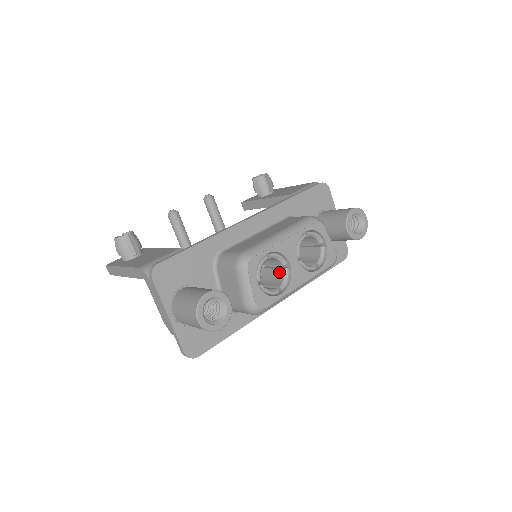
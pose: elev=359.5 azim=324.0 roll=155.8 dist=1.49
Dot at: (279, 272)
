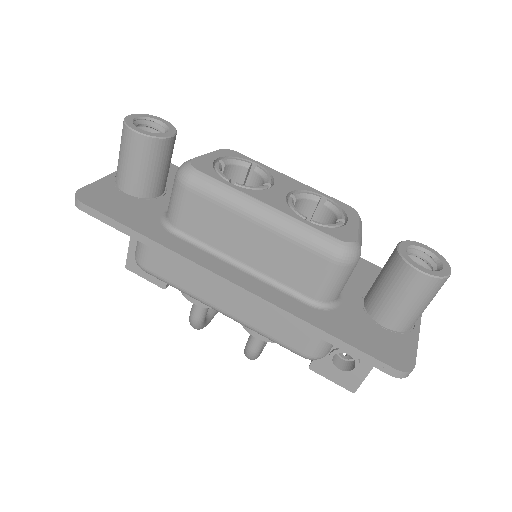
Dot at: occluded
